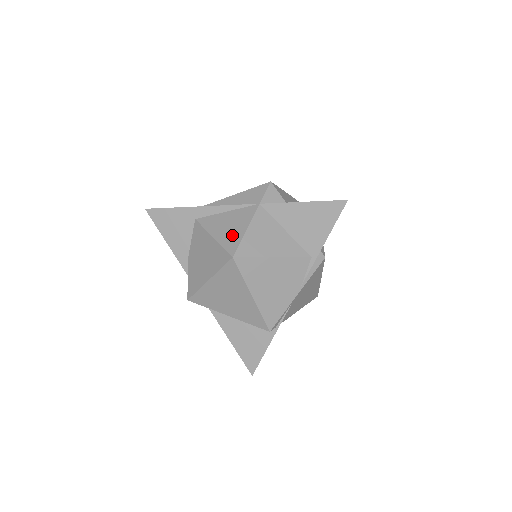
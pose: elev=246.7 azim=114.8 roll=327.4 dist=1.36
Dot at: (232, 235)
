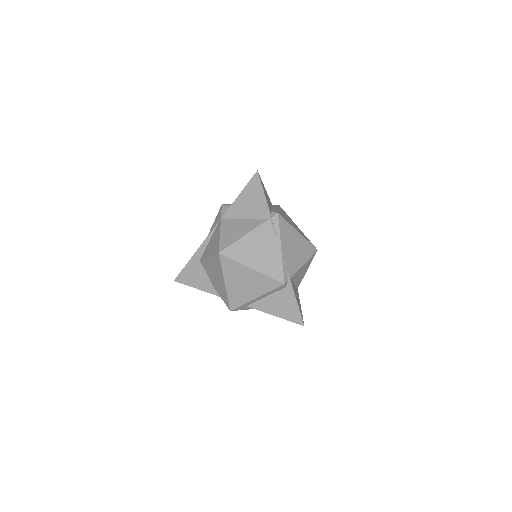
Dot at: (215, 245)
